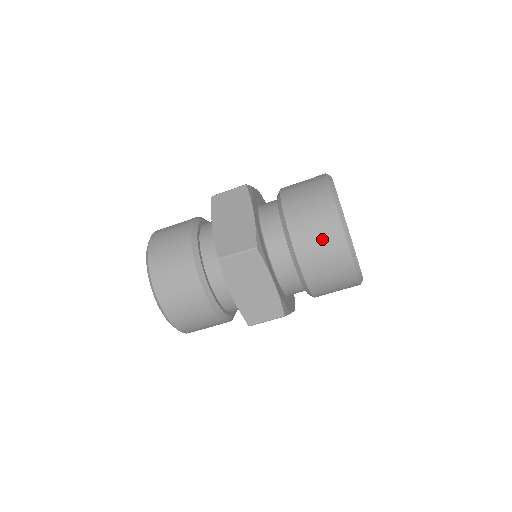
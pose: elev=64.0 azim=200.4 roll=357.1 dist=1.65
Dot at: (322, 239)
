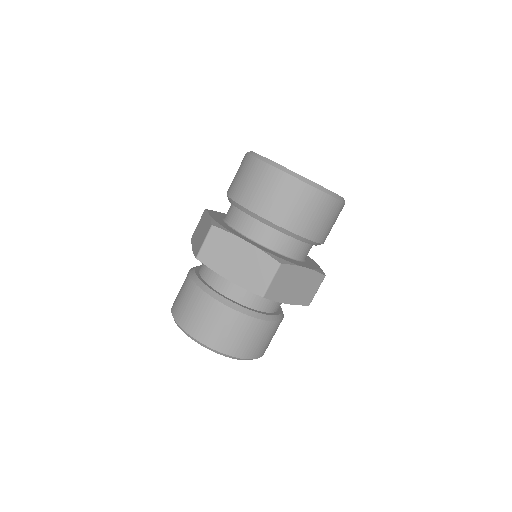
Dot at: (256, 182)
